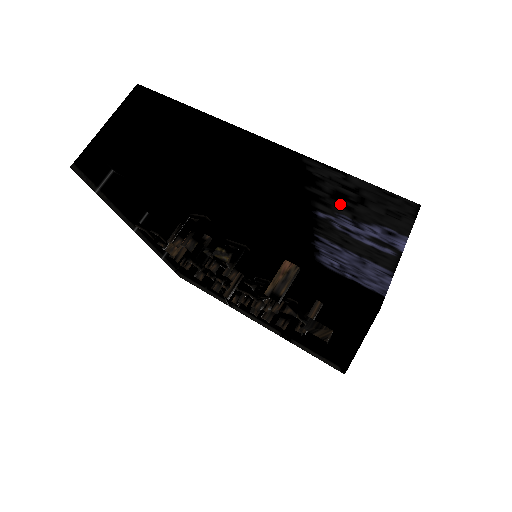
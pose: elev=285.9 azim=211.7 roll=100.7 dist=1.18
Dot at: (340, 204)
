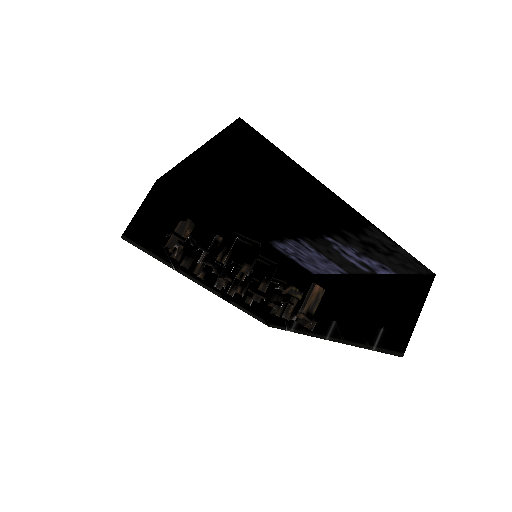
Dot at: (363, 246)
